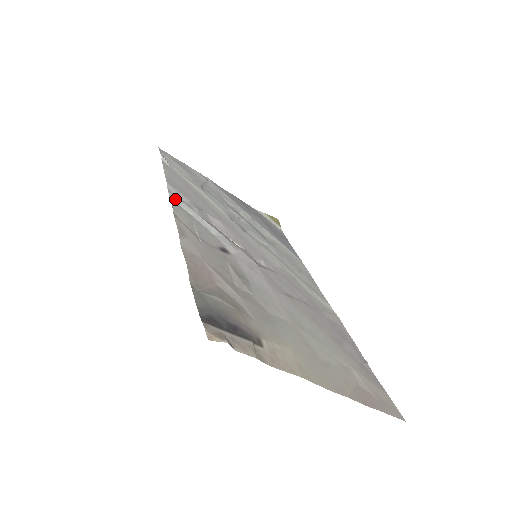
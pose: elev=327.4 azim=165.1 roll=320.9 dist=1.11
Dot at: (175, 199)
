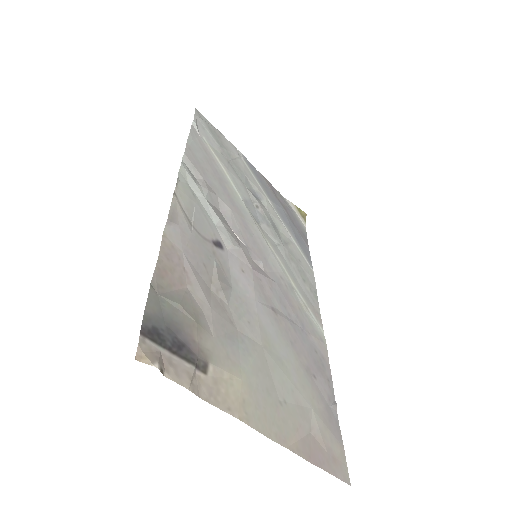
Dot at: (185, 174)
